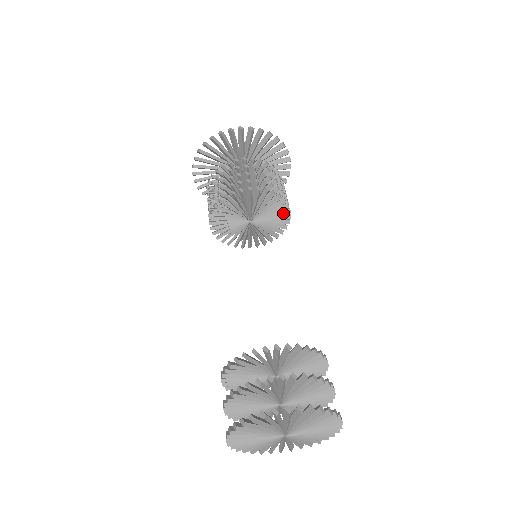
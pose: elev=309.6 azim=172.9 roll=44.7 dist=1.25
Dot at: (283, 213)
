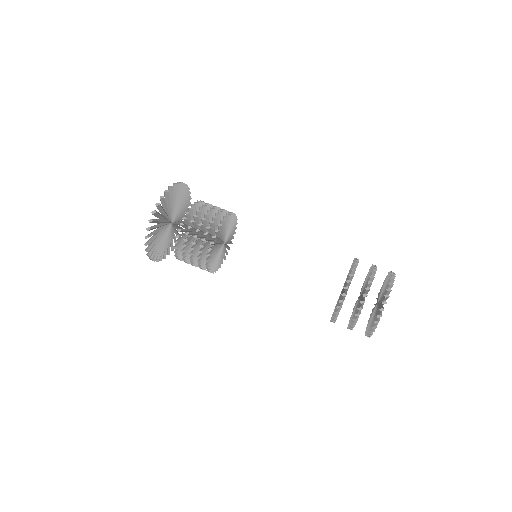
Dot at: (230, 219)
